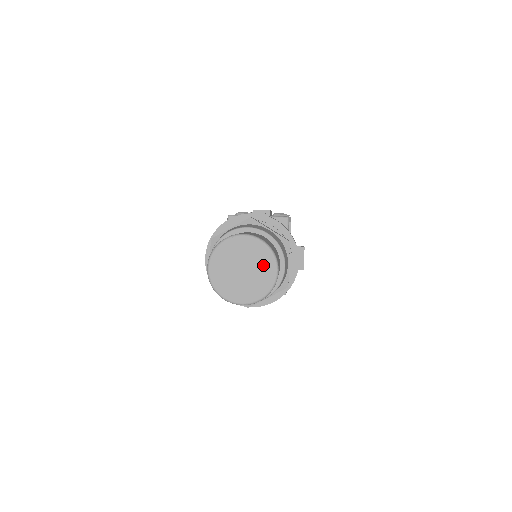
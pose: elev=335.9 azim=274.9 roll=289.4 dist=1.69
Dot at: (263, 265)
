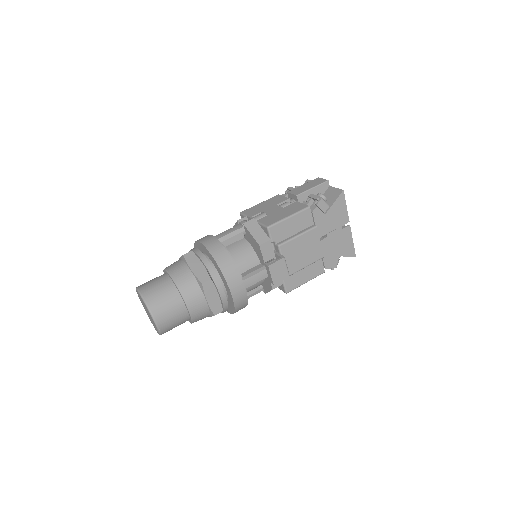
Dot at: occluded
